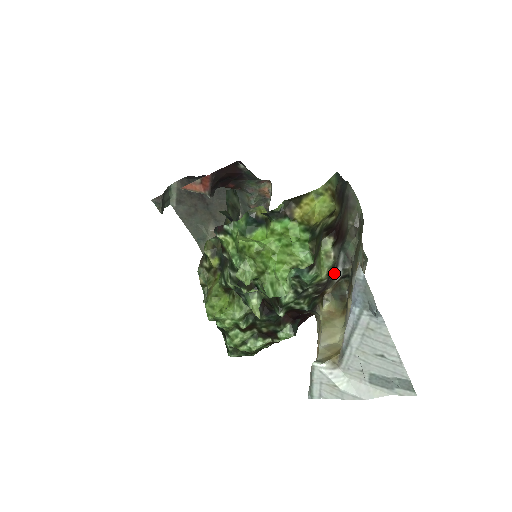
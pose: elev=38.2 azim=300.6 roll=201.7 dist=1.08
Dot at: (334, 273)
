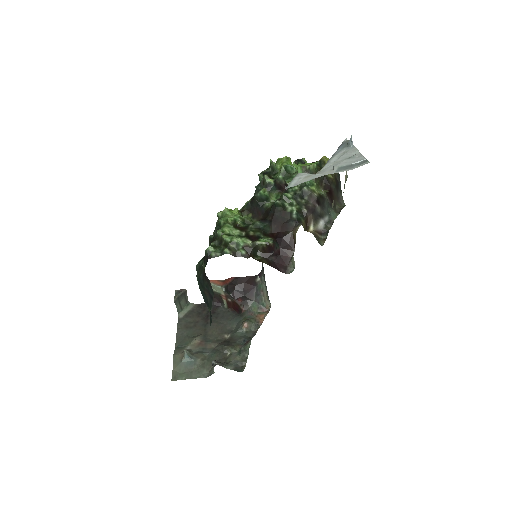
Dot at: (320, 217)
